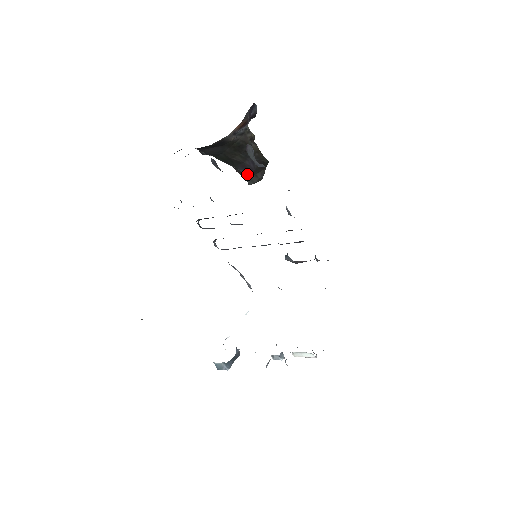
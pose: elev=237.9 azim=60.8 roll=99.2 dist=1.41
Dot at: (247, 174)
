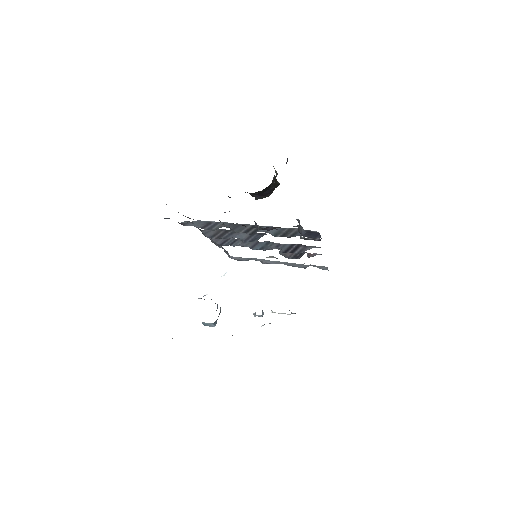
Dot at: (260, 197)
